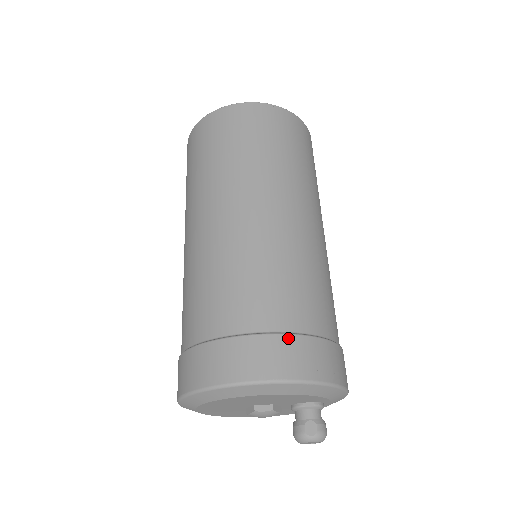
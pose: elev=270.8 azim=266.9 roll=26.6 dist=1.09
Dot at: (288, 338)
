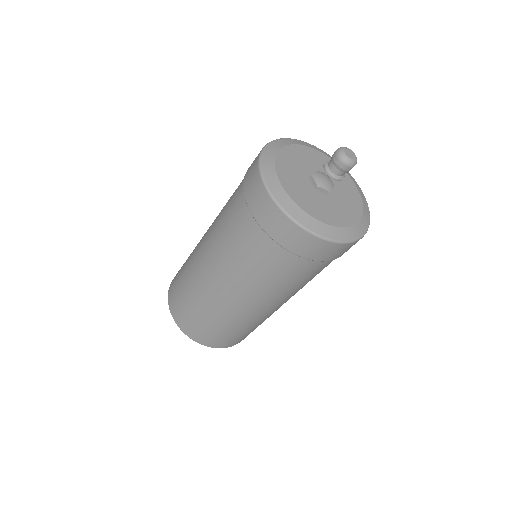
Dot at: occluded
